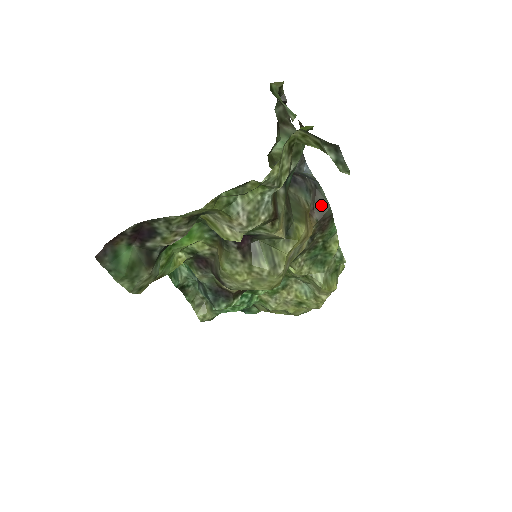
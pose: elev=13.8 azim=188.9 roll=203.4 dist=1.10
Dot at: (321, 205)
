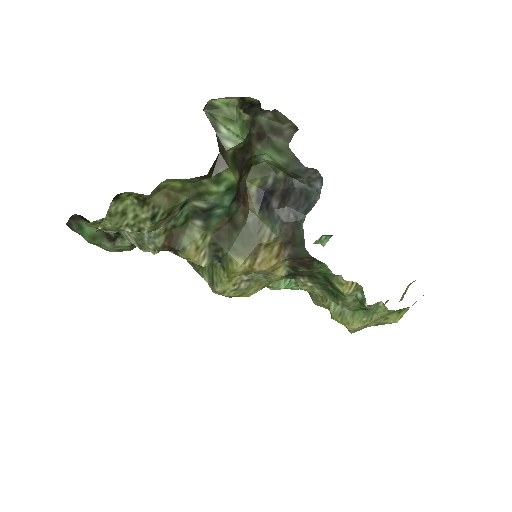
Dot at: (297, 242)
